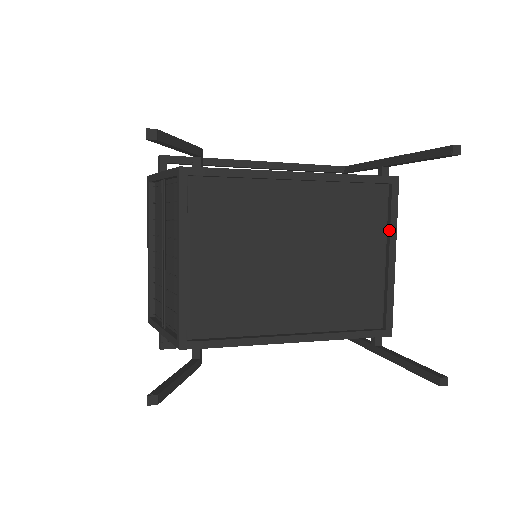
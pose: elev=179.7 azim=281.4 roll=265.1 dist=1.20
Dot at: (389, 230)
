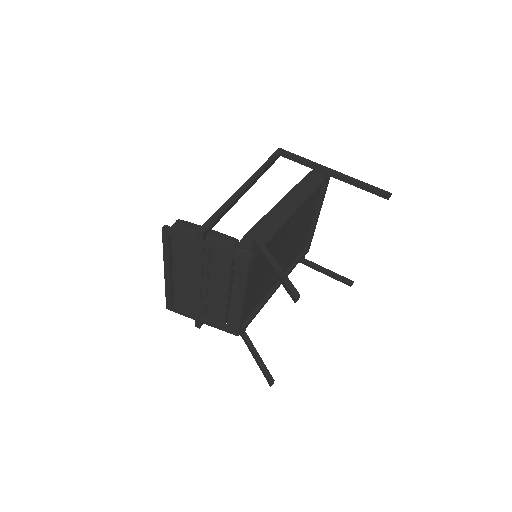
Dot at: (320, 204)
